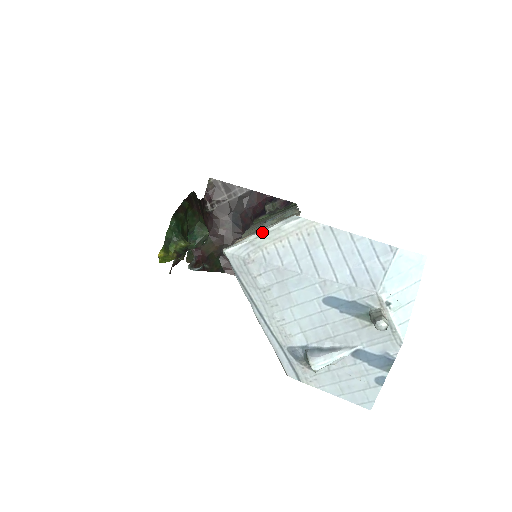
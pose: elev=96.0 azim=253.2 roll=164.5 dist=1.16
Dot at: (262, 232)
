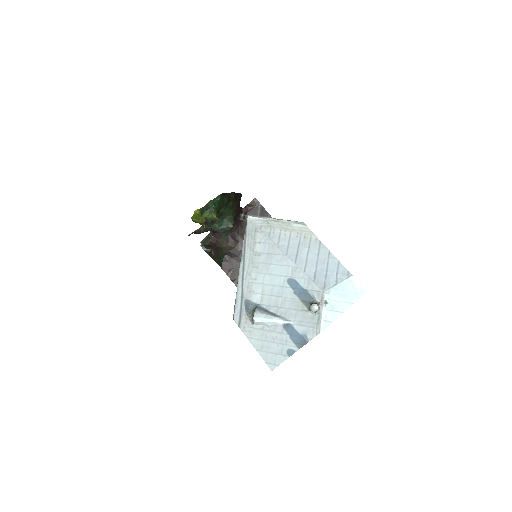
Dot at: (278, 220)
